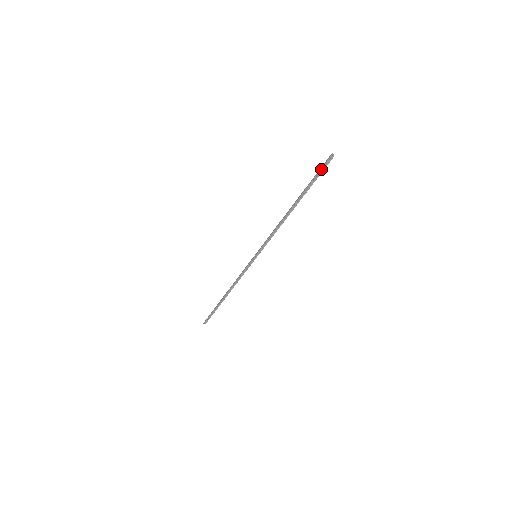
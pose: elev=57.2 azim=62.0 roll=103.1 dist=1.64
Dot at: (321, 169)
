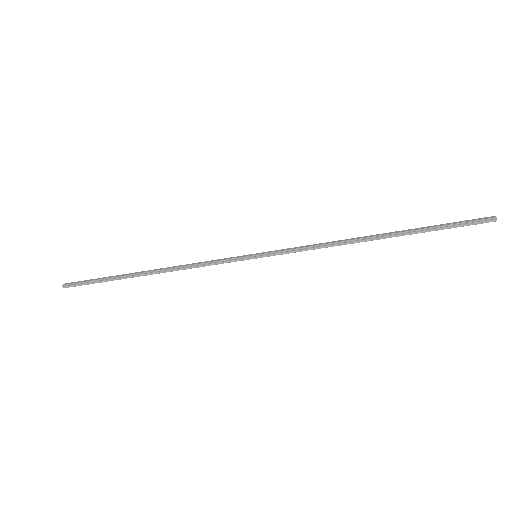
Dot at: (465, 222)
